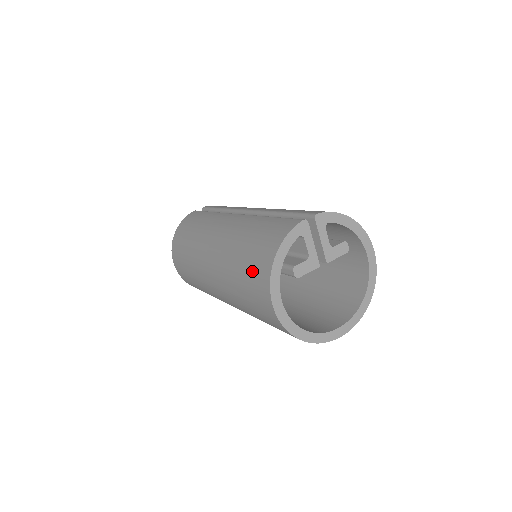
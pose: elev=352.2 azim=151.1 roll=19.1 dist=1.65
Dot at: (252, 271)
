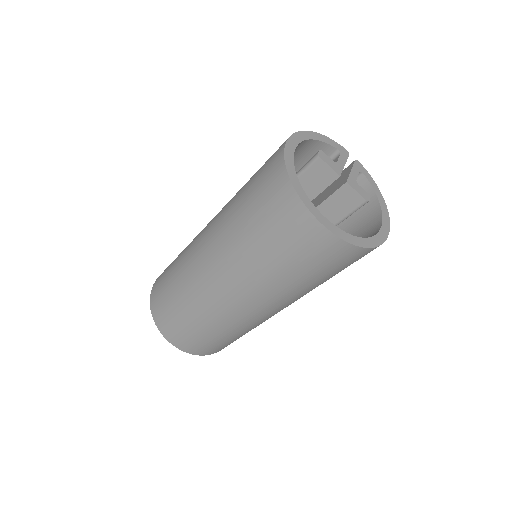
Dot at: occluded
